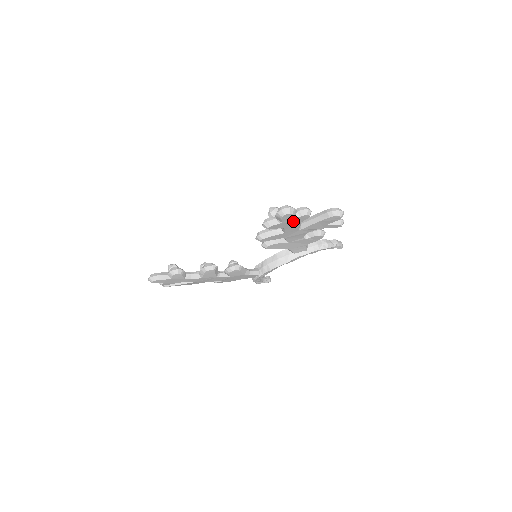
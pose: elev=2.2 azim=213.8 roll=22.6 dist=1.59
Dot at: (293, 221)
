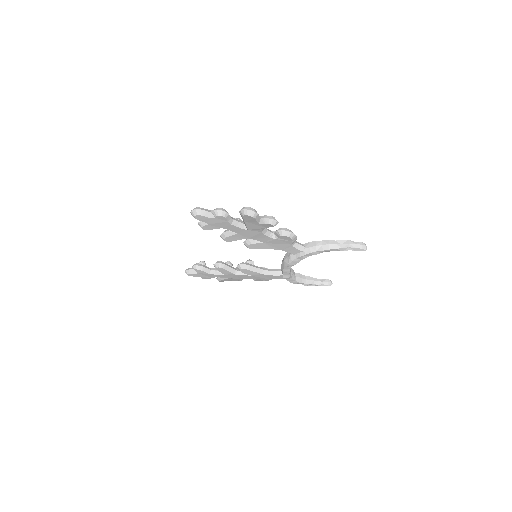
Dot at: (217, 222)
